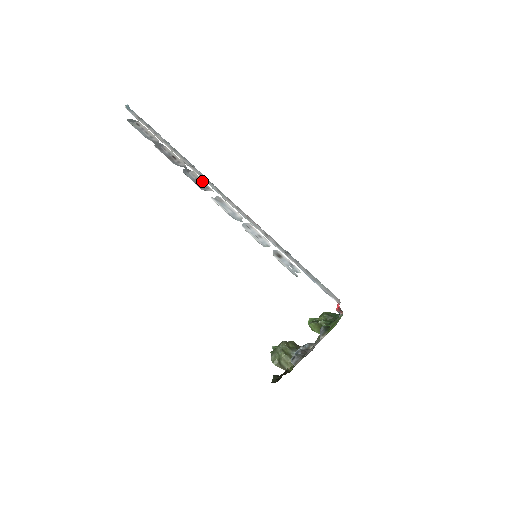
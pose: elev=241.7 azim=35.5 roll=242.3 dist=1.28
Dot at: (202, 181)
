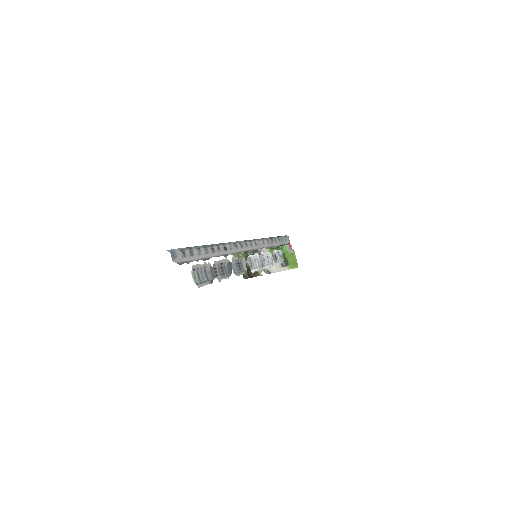
Dot at: (239, 259)
